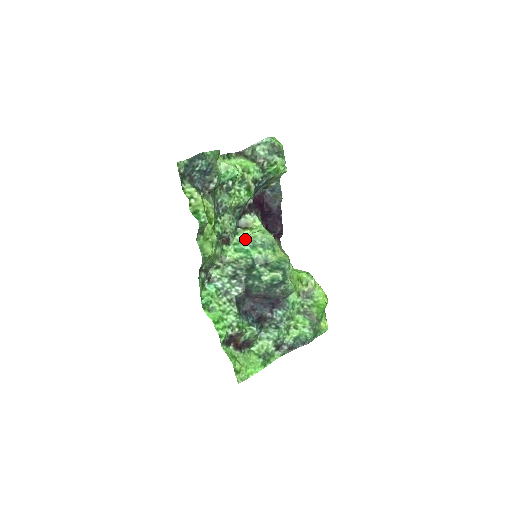
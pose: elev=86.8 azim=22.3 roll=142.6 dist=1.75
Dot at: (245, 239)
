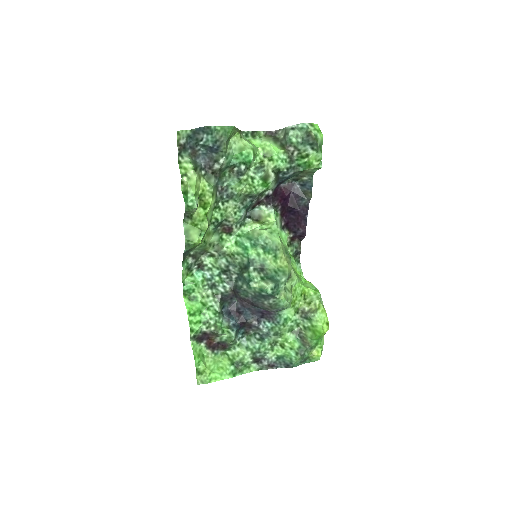
Dot at: (250, 233)
